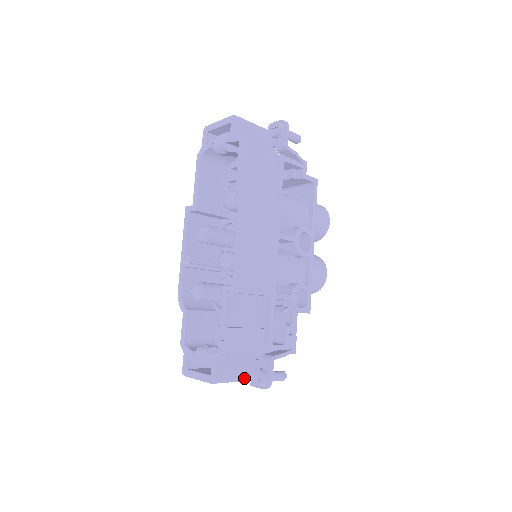
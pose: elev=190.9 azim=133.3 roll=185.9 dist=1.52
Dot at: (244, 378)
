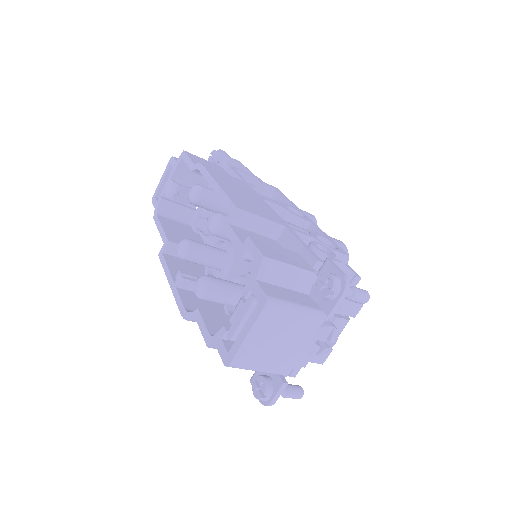
Dot at: (311, 308)
